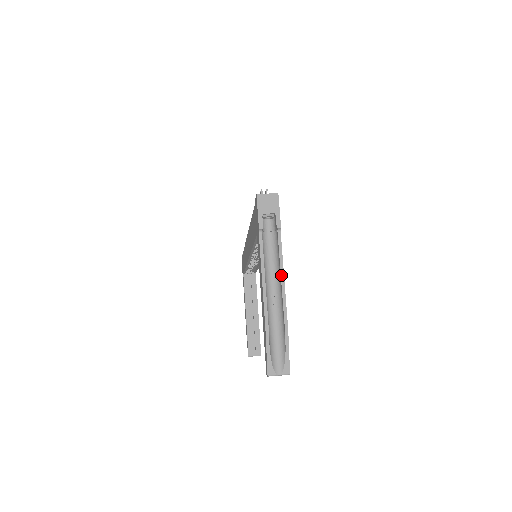
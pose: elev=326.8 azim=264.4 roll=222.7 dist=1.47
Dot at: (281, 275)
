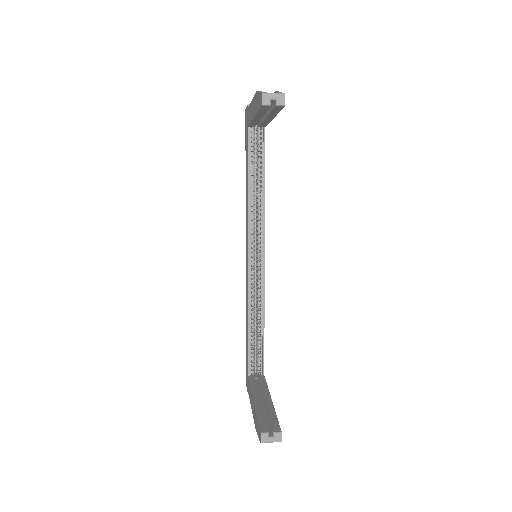
Dot at: occluded
